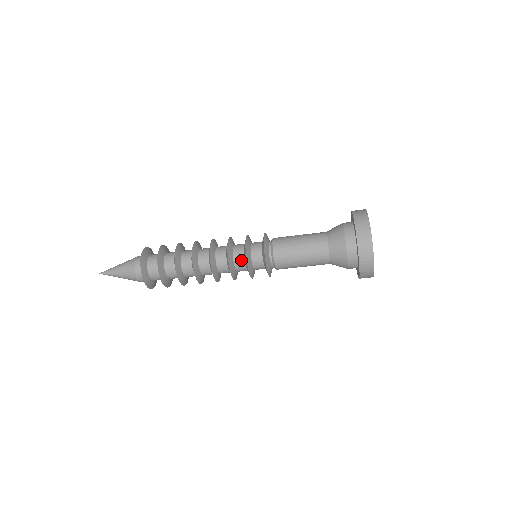
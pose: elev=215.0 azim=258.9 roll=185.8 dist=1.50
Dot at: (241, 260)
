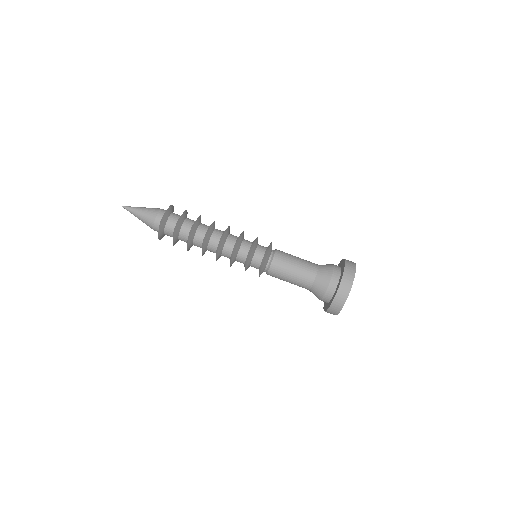
Dot at: occluded
